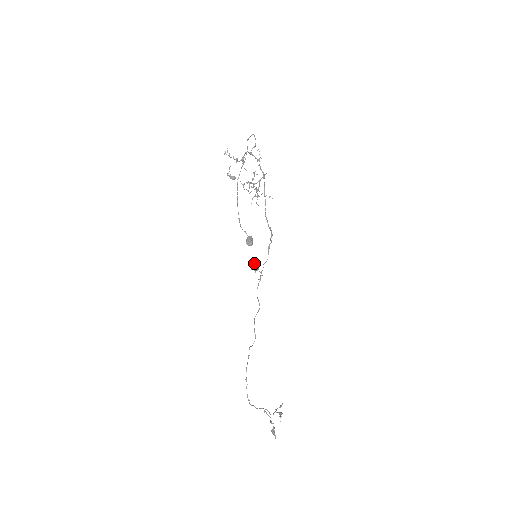
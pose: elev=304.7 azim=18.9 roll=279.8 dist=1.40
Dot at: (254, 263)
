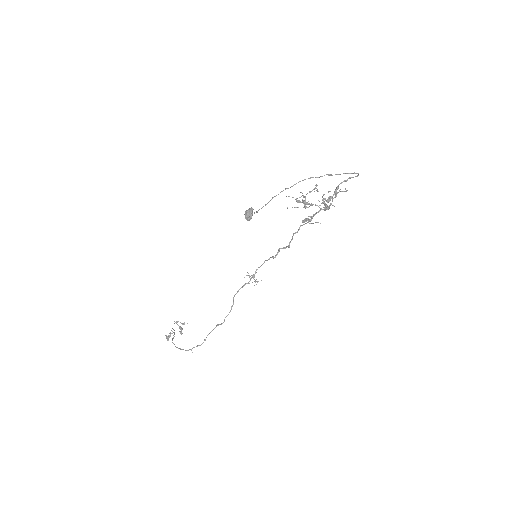
Dot at: occluded
